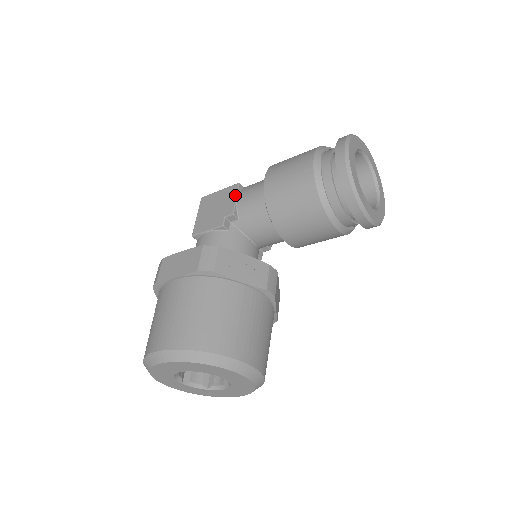
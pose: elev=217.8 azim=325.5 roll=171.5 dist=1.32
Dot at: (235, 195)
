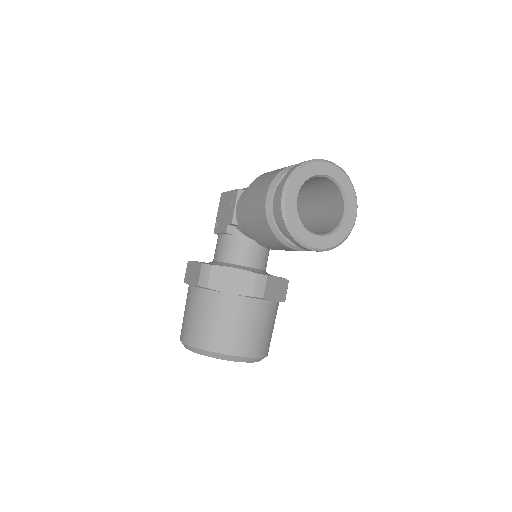
Dot at: (235, 203)
